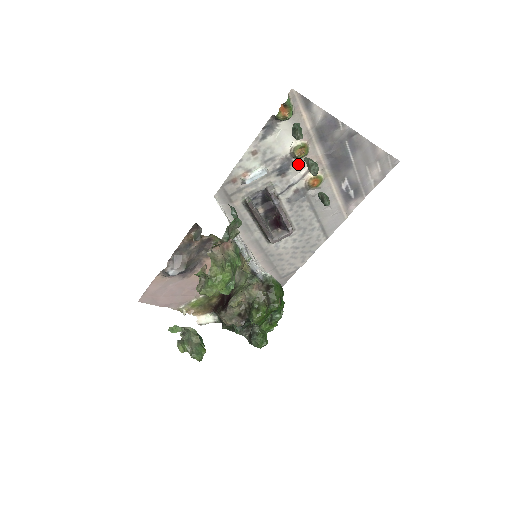
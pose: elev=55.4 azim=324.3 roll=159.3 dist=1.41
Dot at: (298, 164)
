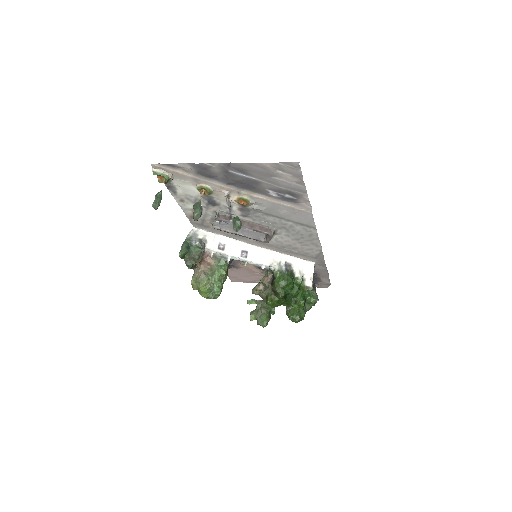
Dot at: (217, 196)
